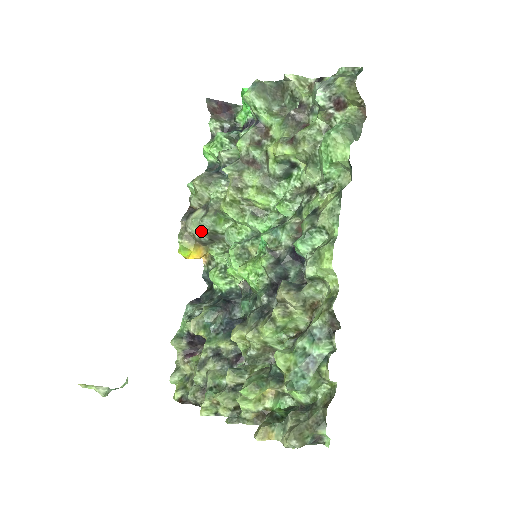
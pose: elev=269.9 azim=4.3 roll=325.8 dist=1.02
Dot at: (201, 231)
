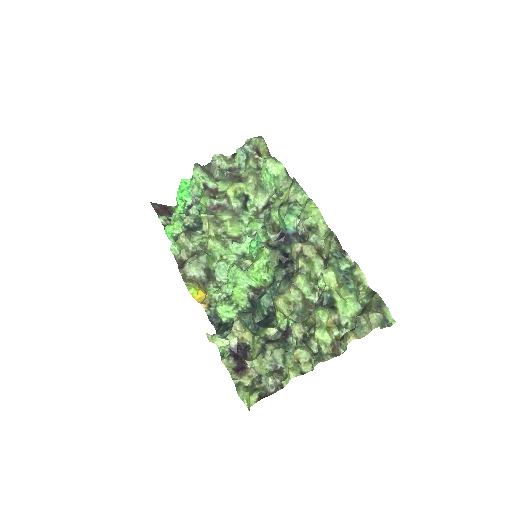
Dot at: (200, 268)
